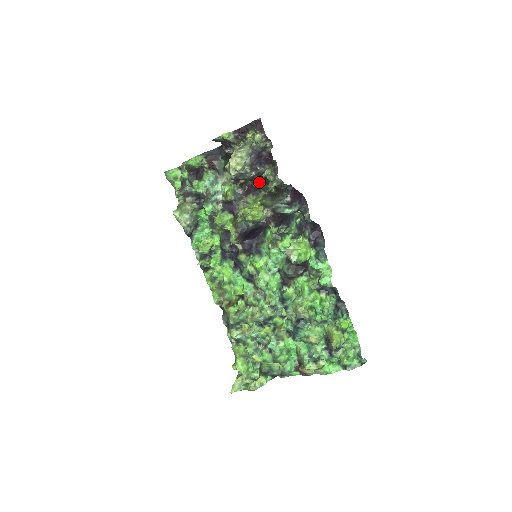
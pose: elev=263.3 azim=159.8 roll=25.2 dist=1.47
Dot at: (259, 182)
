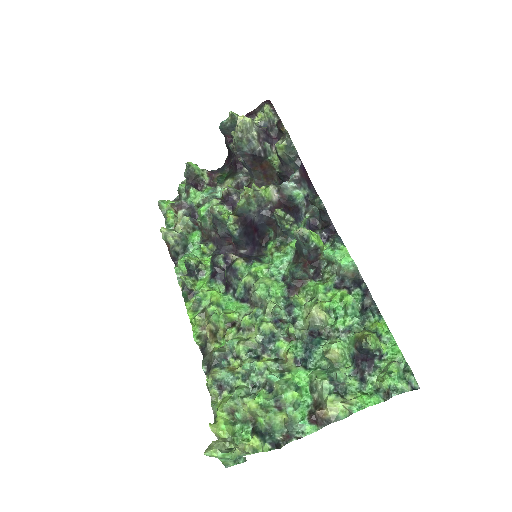
Dot at: (263, 184)
